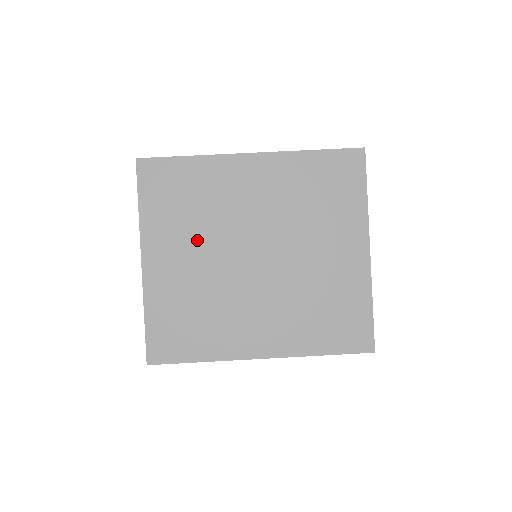
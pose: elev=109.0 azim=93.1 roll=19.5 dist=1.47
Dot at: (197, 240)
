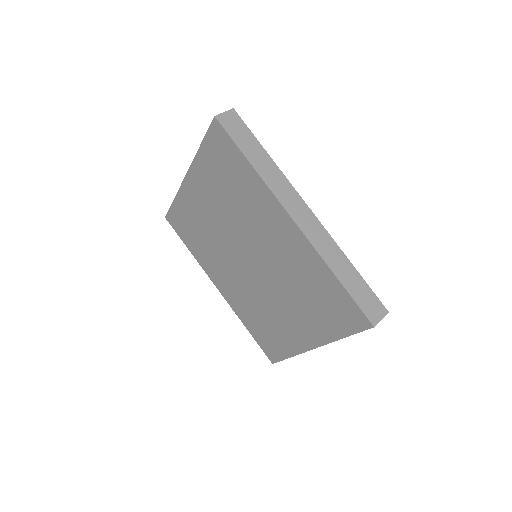
Dot at: (222, 210)
